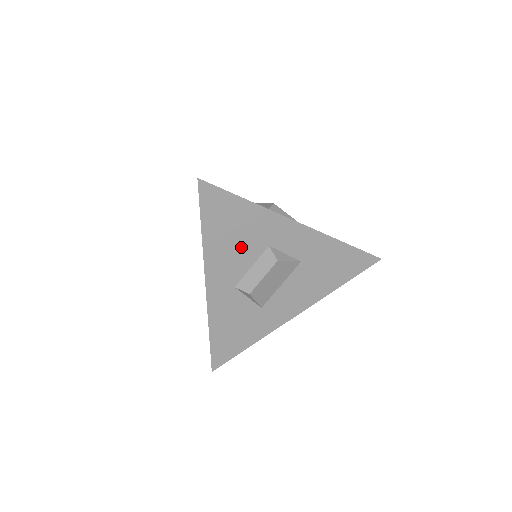
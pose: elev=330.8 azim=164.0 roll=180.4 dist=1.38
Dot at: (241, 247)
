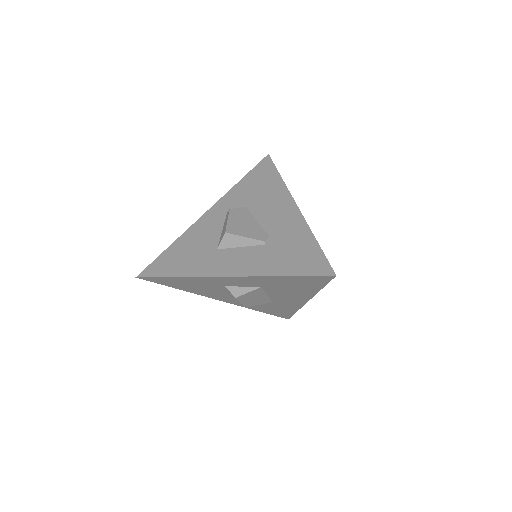
Dot at: (209, 289)
